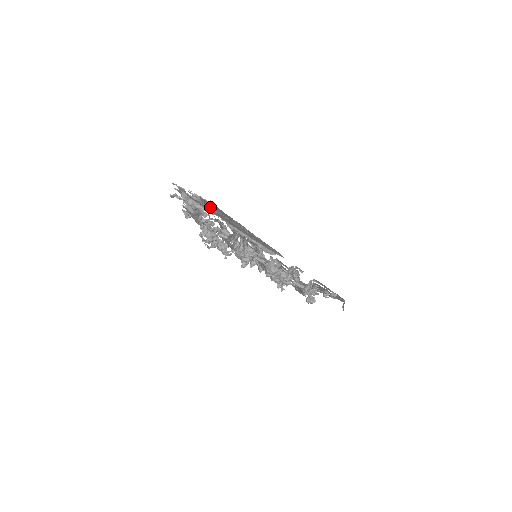
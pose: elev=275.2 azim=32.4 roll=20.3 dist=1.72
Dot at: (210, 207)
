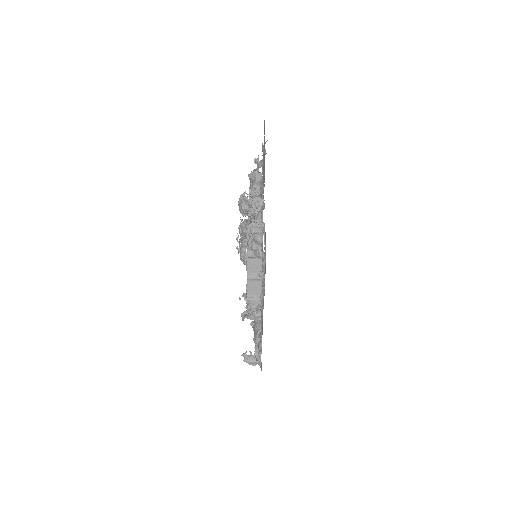
Dot at: occluded
